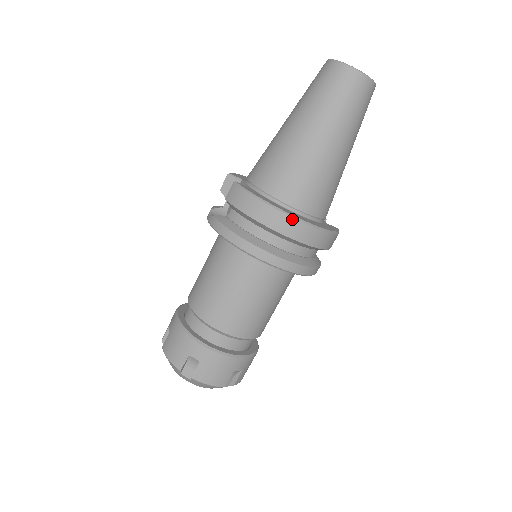
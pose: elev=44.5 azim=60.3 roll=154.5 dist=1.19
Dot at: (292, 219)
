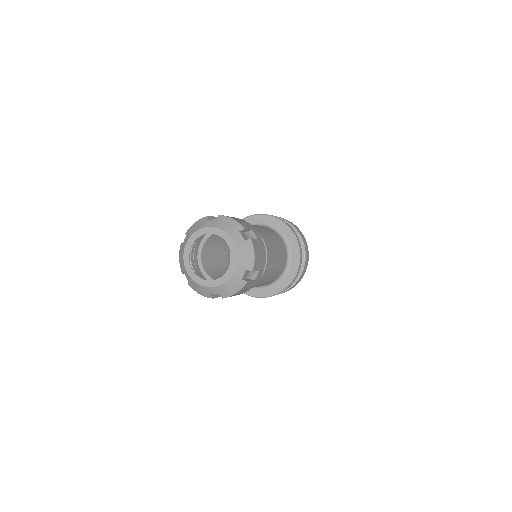
Dot at: (307, 247)
